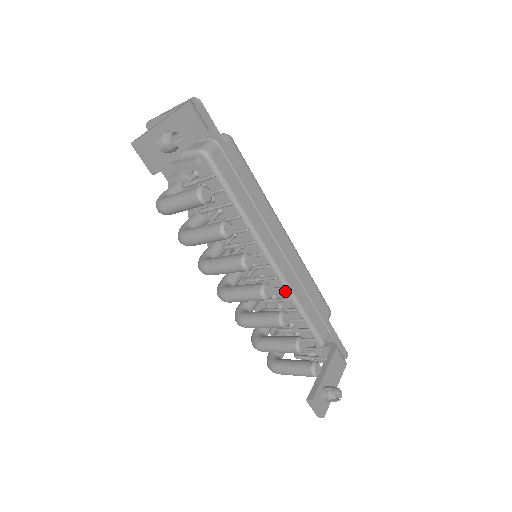
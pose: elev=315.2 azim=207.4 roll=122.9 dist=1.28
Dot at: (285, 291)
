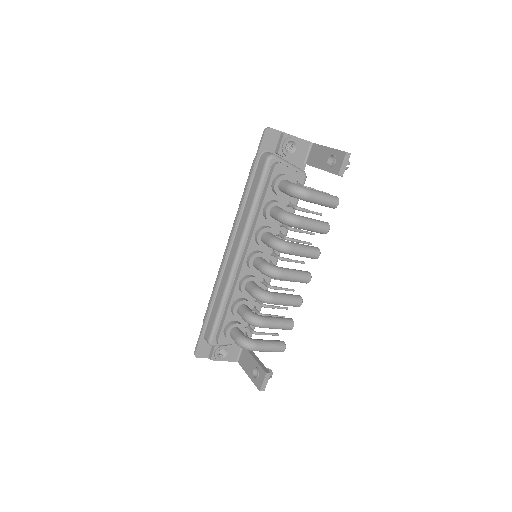
Dot at: (266, 288)
